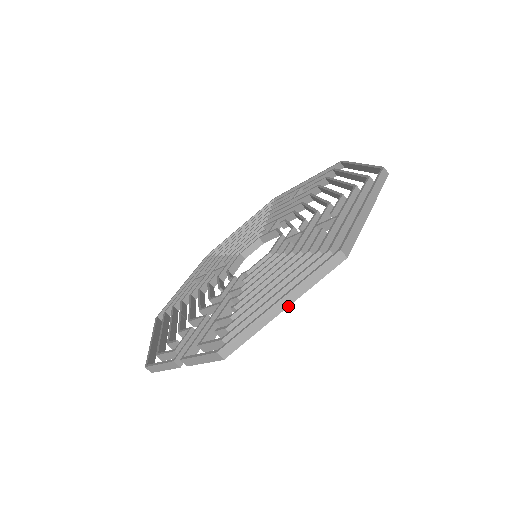
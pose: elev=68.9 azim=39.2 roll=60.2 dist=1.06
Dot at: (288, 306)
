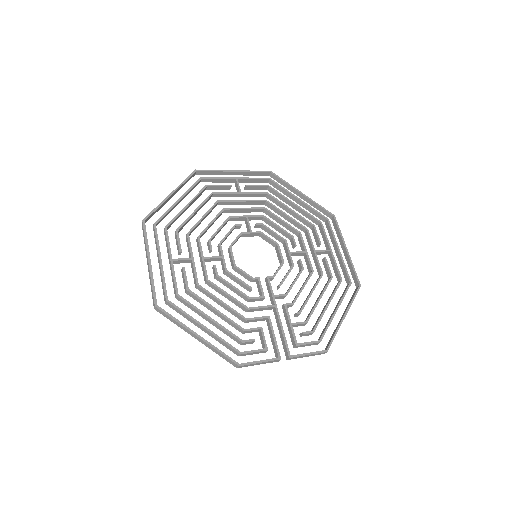
Dot at: occluded
